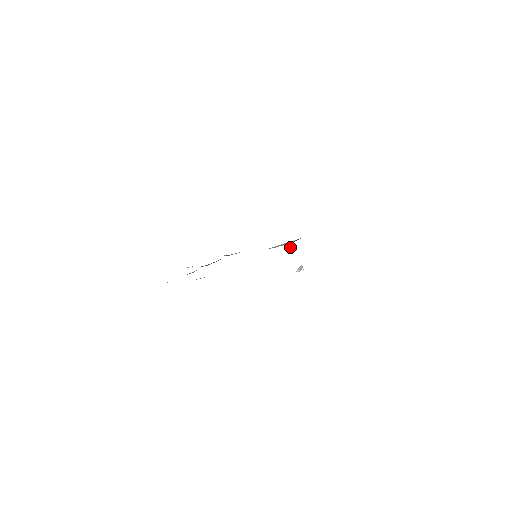
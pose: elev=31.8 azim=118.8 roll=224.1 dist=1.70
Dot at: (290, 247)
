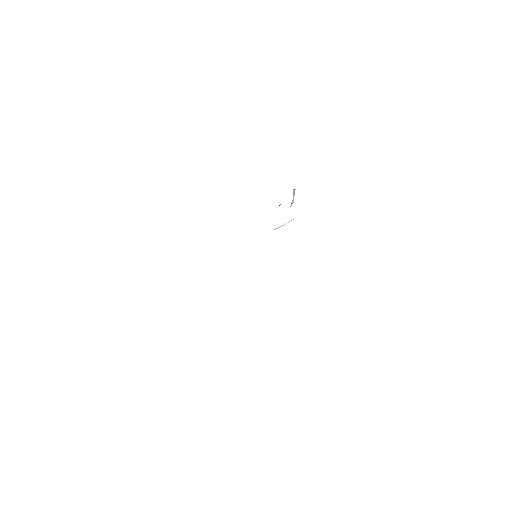
Dot at: (280, 204)
